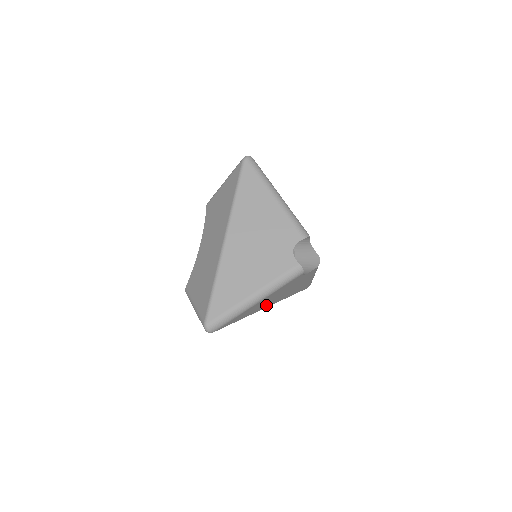
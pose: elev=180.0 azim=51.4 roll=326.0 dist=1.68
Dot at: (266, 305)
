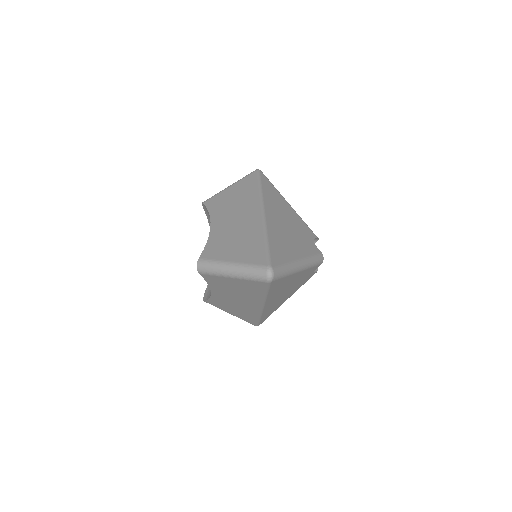
Dot at: (272, 299)
